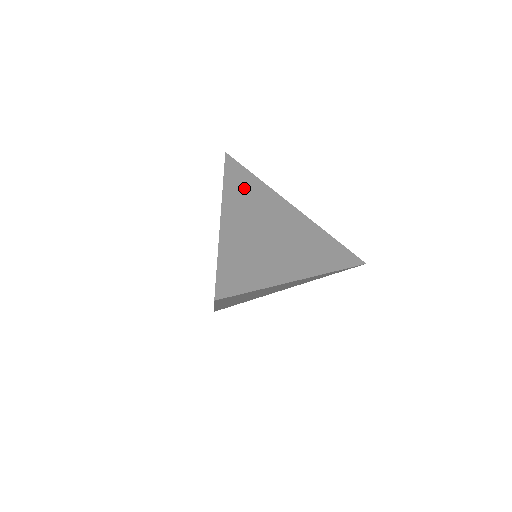
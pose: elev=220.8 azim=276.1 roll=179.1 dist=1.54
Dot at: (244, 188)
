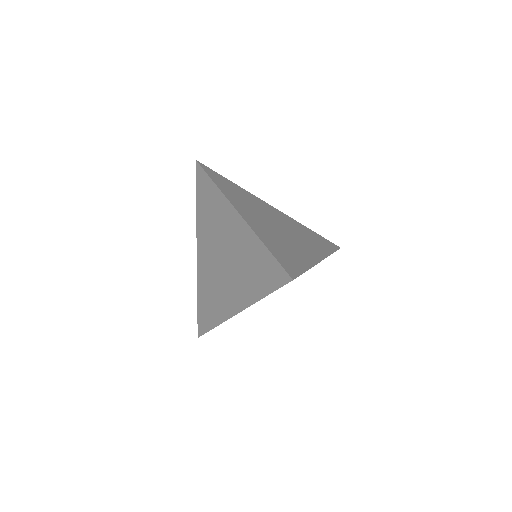
Dot at: (232, 190)
